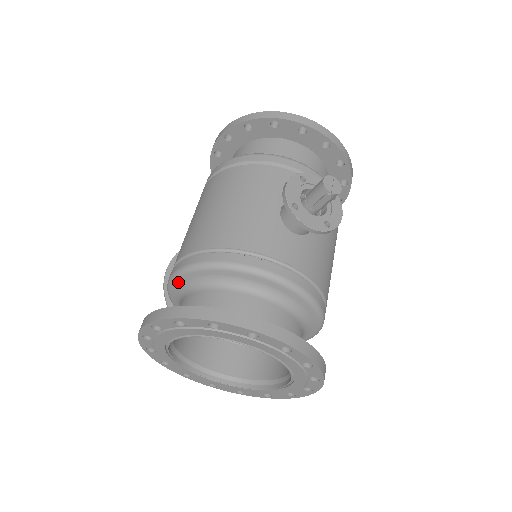
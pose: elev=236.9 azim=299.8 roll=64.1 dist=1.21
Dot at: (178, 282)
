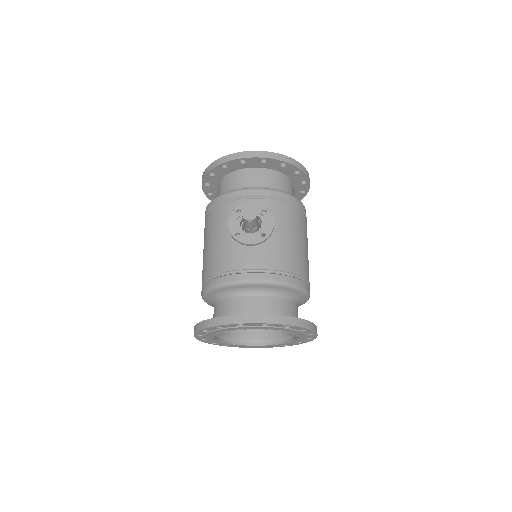
Dot at: (206, 301)
